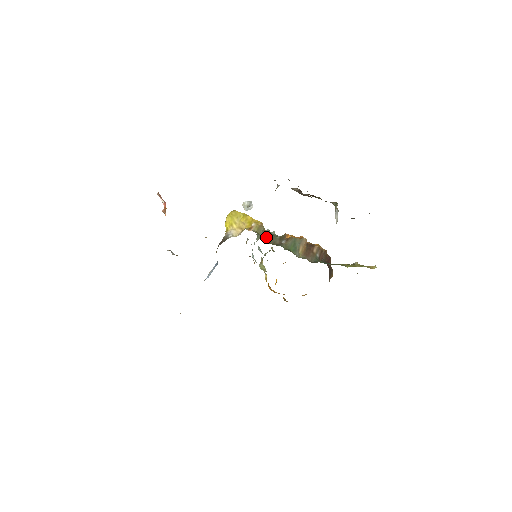
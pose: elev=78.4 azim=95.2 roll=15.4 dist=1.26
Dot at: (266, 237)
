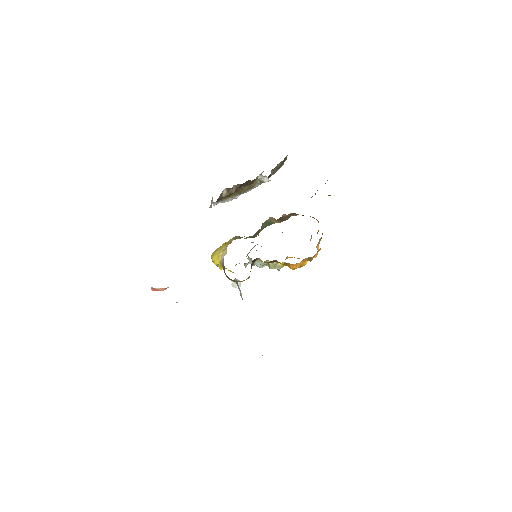
Dot at: occluded
